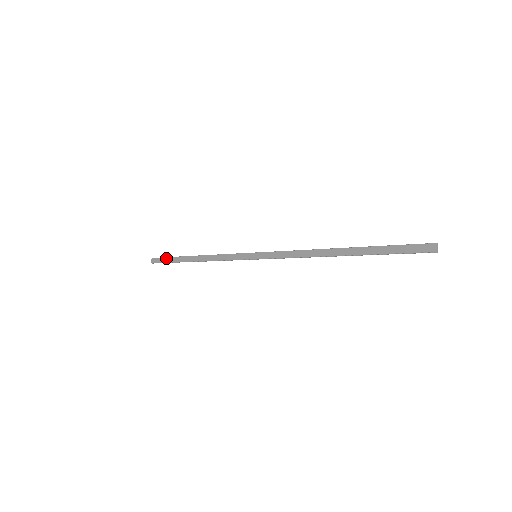
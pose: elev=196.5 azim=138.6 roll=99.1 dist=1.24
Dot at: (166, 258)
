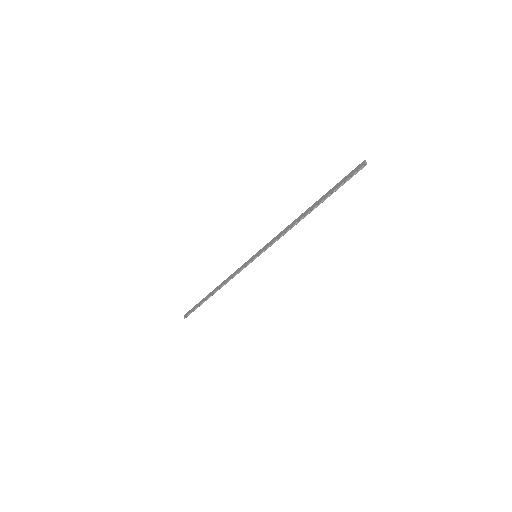
Dot at: (195, 306)
